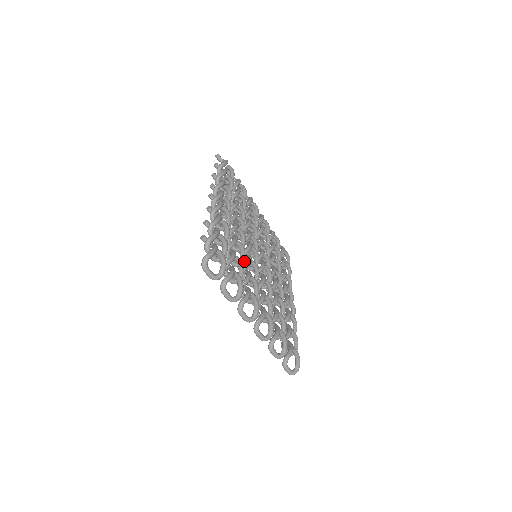
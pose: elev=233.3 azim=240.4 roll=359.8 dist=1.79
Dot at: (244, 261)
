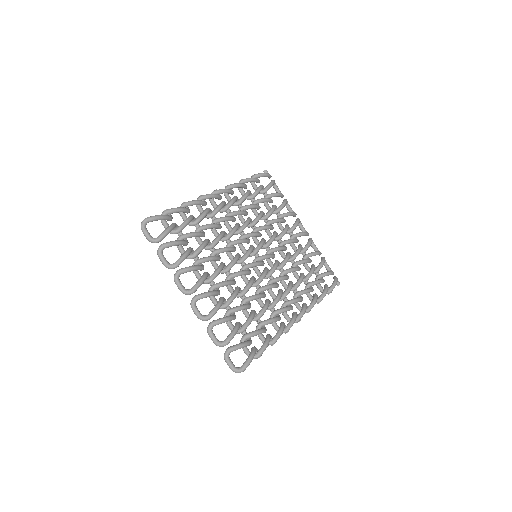
Dot at: occluded
